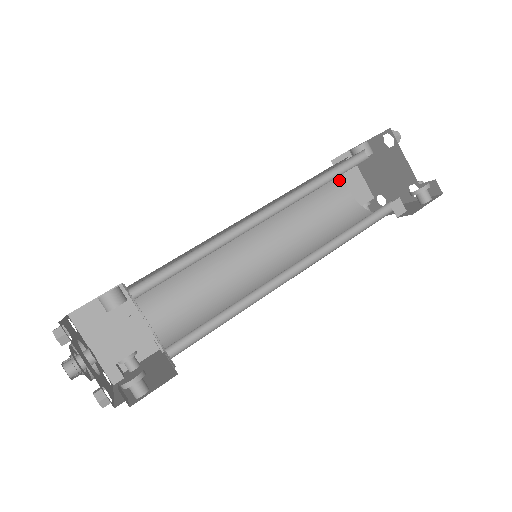
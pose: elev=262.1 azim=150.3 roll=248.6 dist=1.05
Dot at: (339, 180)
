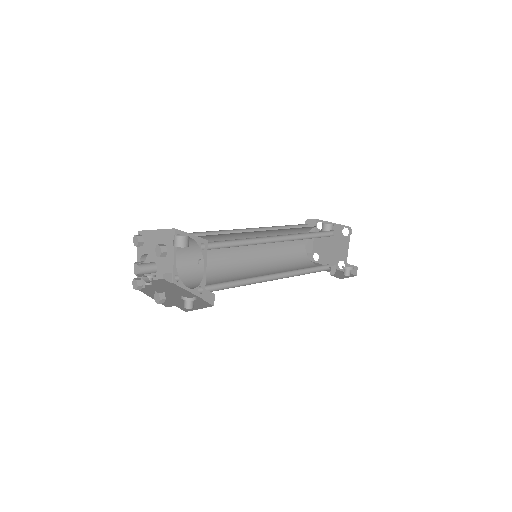
Dot at: occluded
